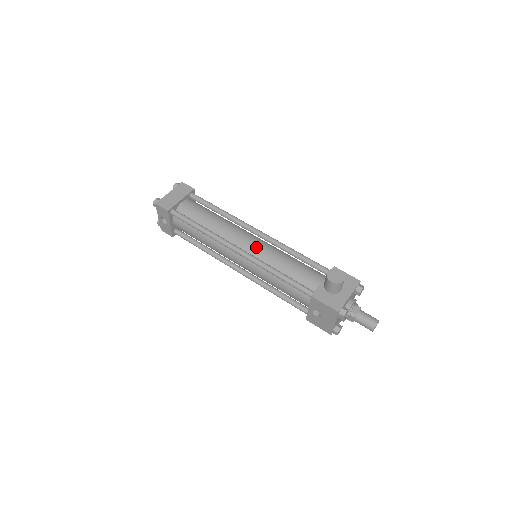
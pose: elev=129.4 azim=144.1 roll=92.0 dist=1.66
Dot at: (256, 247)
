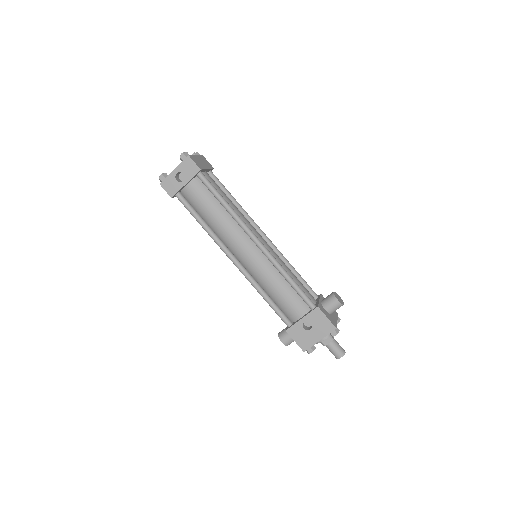
Dot at: (269, 247)
